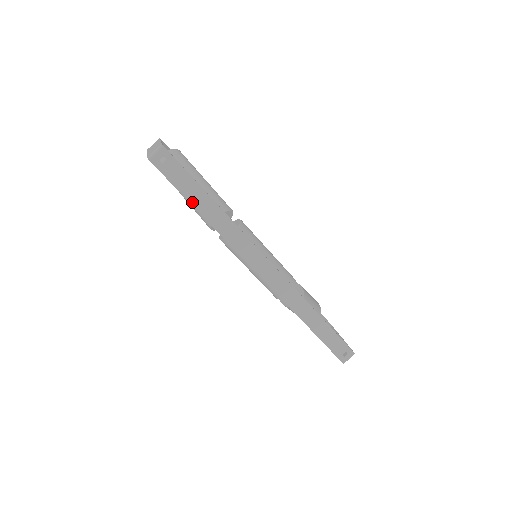
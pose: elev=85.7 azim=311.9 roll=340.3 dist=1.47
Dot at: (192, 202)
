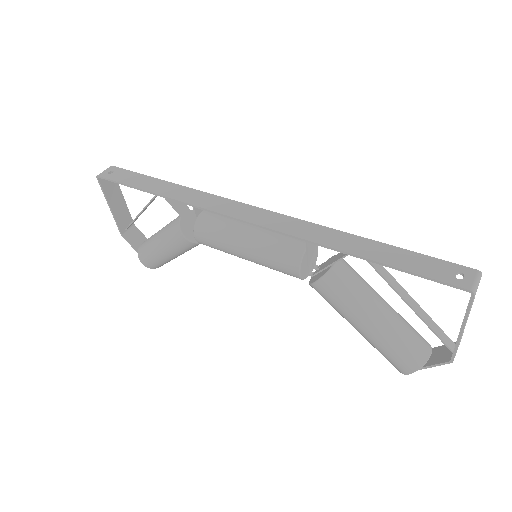
Dot at: (143, 188)
